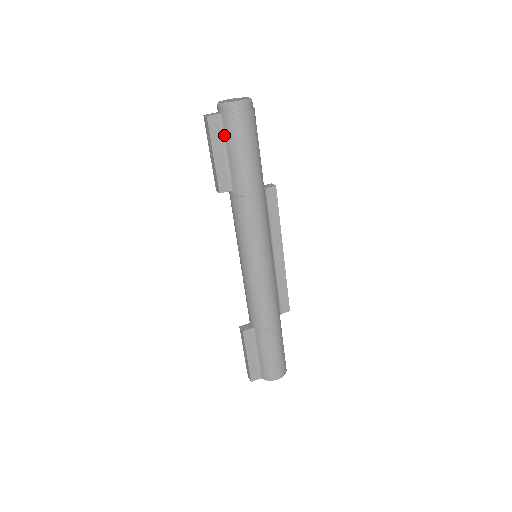
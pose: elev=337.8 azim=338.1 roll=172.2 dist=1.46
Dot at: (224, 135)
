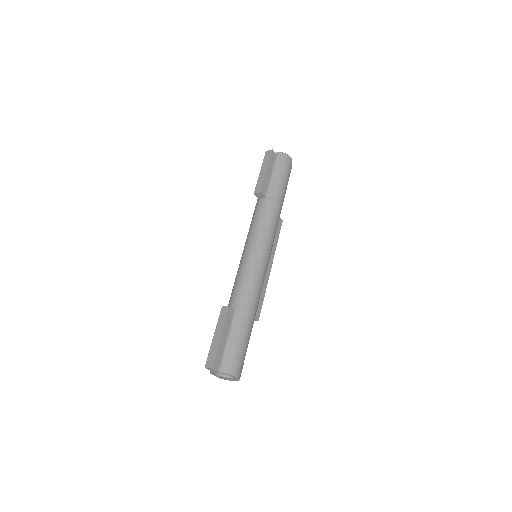
Dot at: (275, 166)
